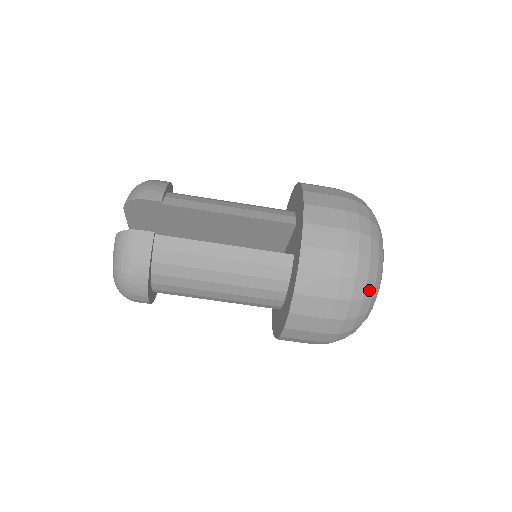
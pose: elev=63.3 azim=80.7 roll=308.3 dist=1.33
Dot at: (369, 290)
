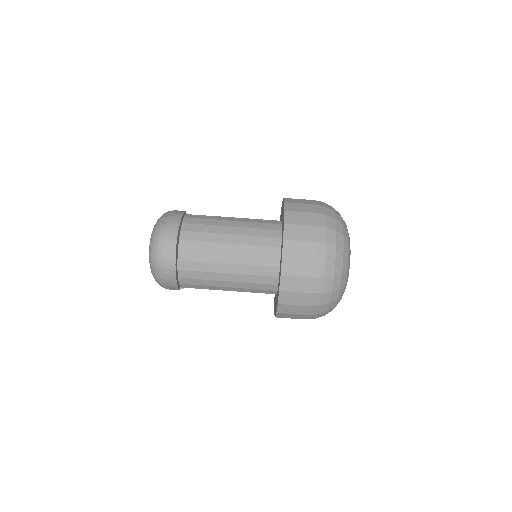
Dot at: (338, 218)
